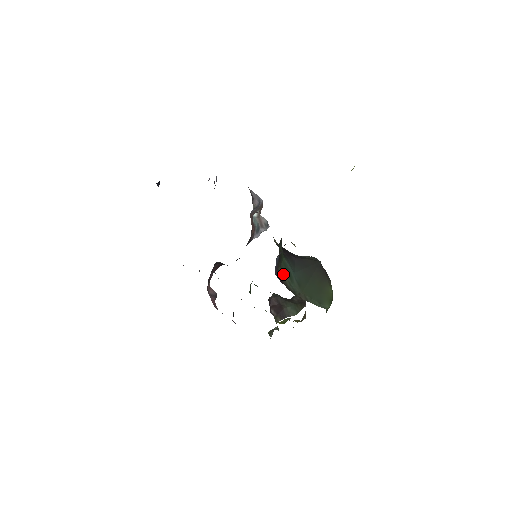
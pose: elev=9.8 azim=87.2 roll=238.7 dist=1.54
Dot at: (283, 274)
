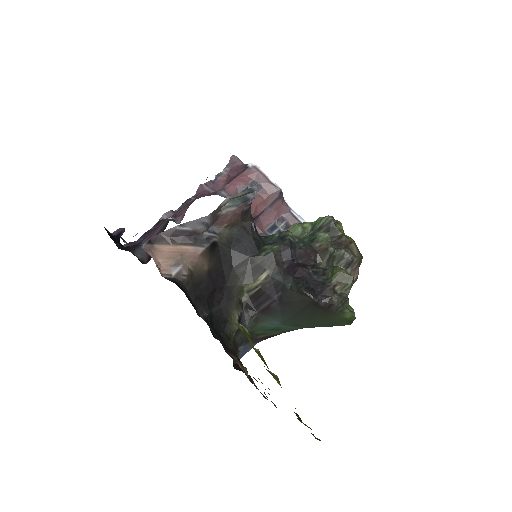
Dot at: (267, 334)
